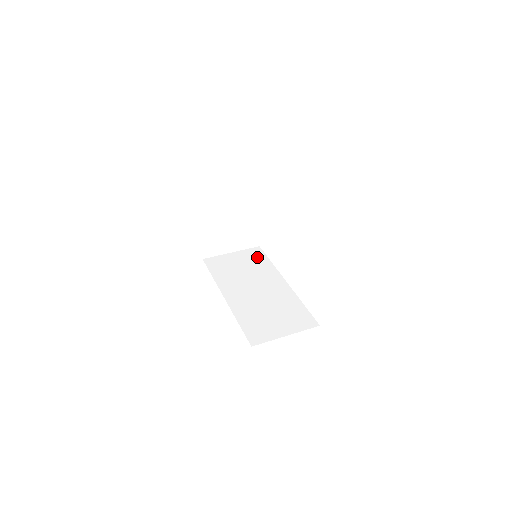
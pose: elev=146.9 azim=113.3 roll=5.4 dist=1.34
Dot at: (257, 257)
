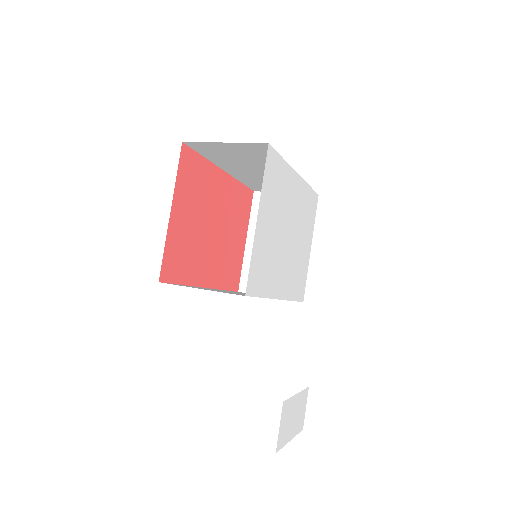
Dot at: occluded
